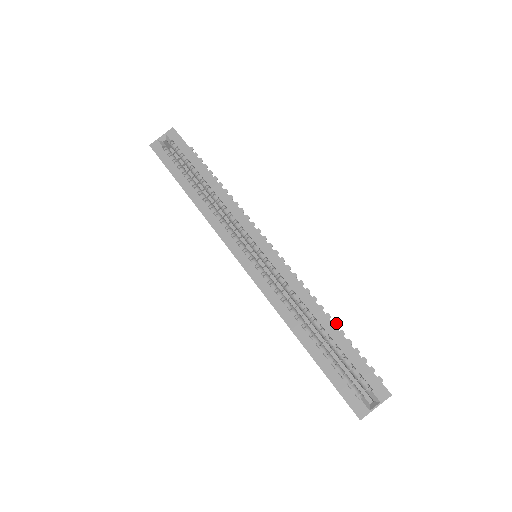
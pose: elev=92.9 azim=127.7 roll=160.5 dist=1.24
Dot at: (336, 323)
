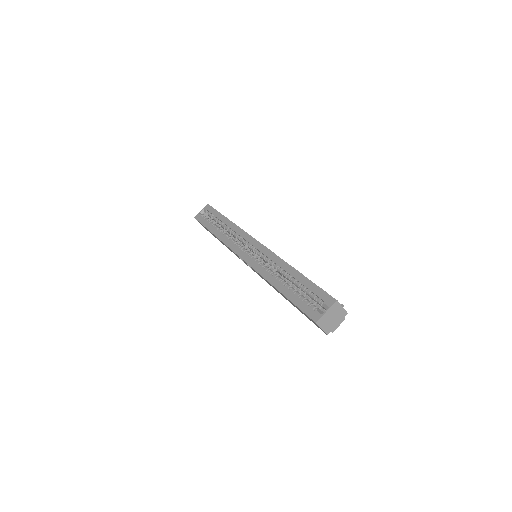
Dot at: occluded
